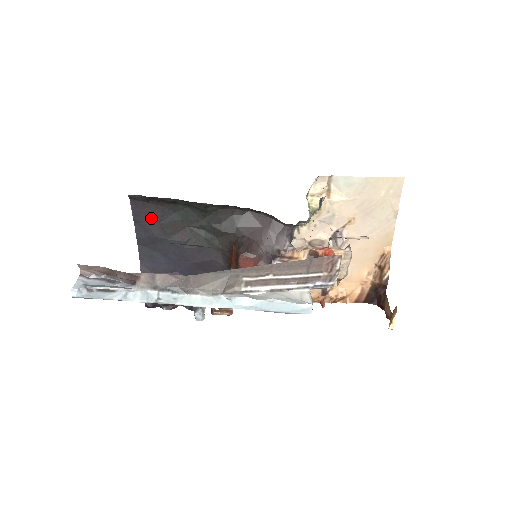
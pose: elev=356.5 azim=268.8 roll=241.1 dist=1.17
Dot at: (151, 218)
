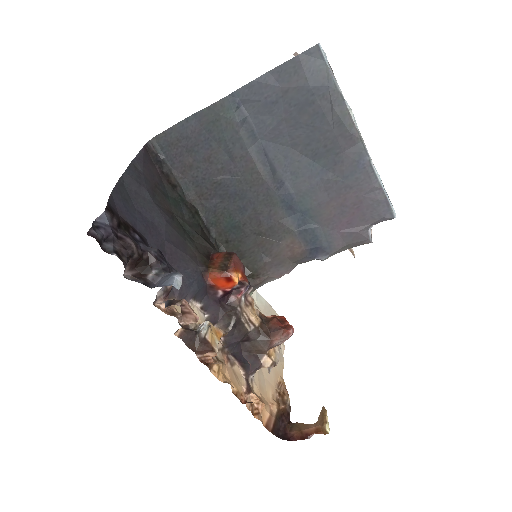
Dot at: (149, 175)
